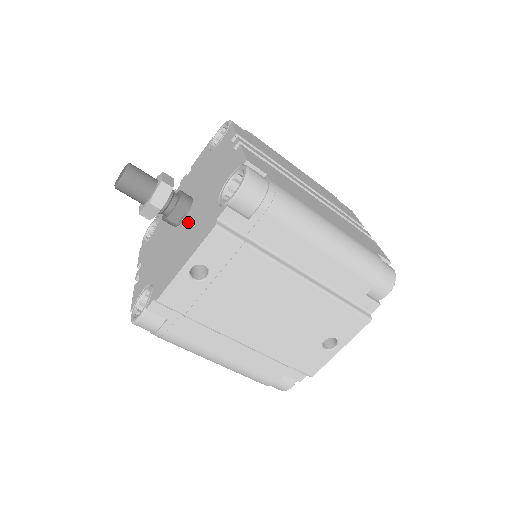
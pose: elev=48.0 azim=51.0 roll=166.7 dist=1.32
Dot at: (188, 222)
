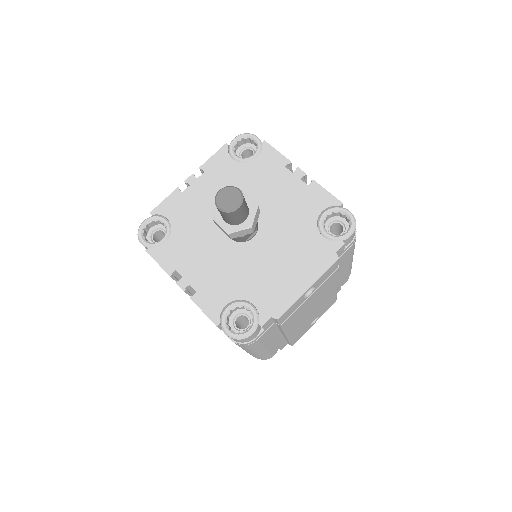
Dot at: (270, 243)
